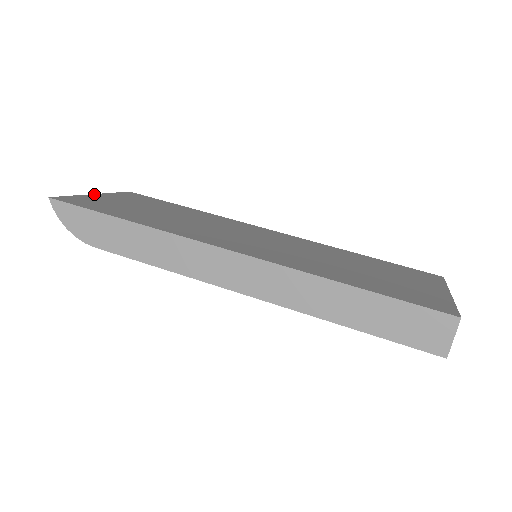
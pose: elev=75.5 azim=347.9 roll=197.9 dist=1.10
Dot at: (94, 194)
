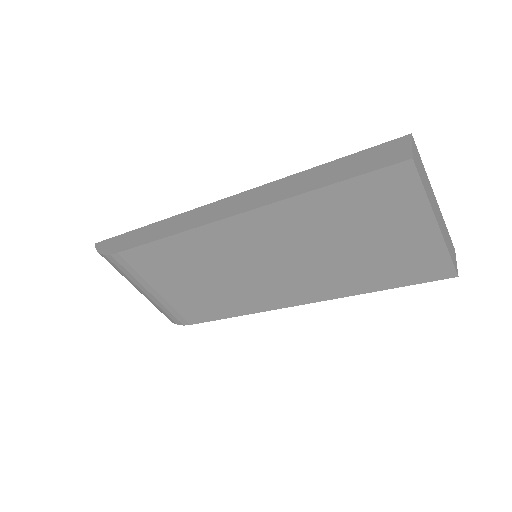
Dot at: occluded
